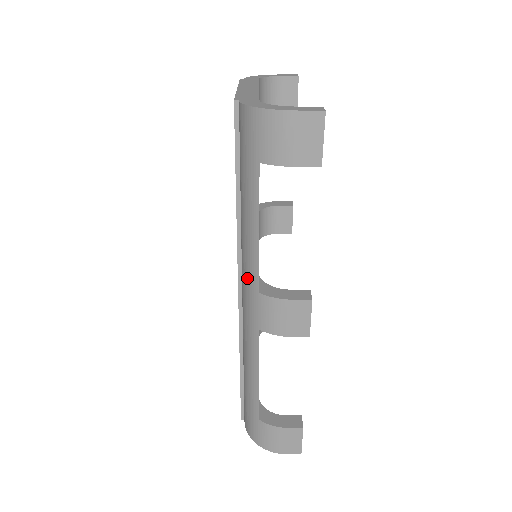
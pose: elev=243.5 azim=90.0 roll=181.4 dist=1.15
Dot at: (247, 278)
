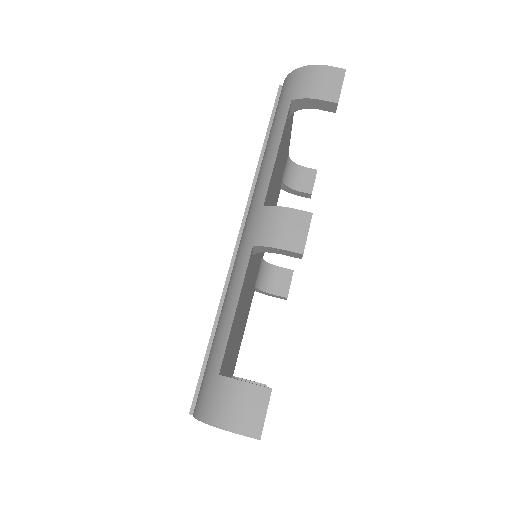
Dot at: (254, 201)
